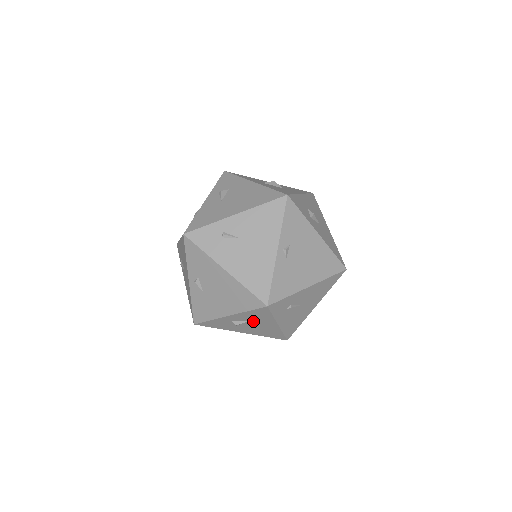
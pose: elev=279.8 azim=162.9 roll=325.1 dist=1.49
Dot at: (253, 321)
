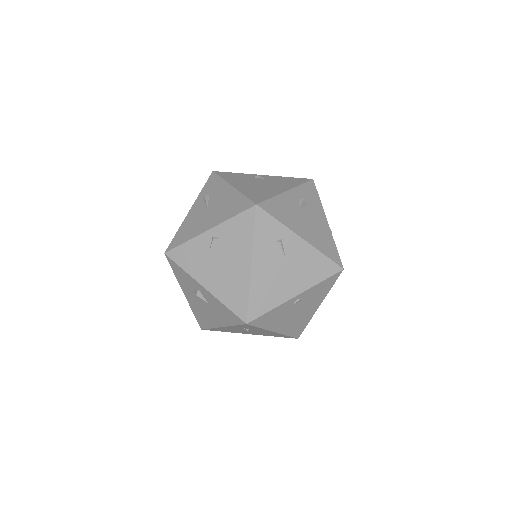
Dot at: (212, 307)
